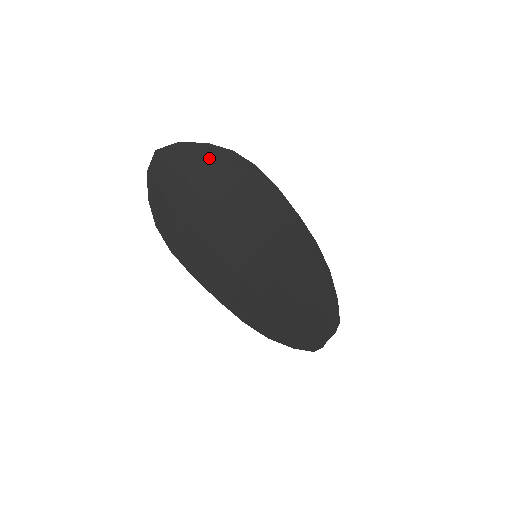
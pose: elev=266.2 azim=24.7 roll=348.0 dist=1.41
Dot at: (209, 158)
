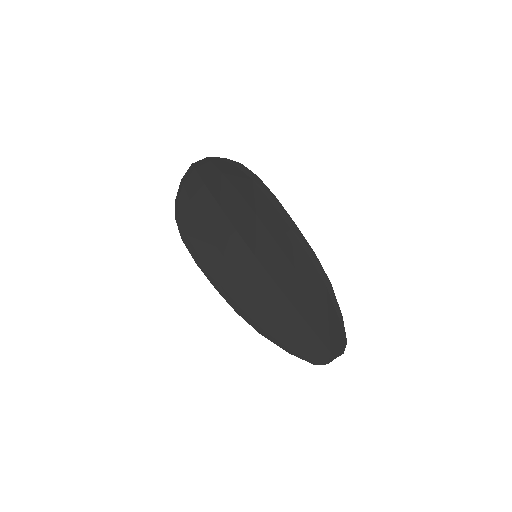
Dot at: (224, 170)
